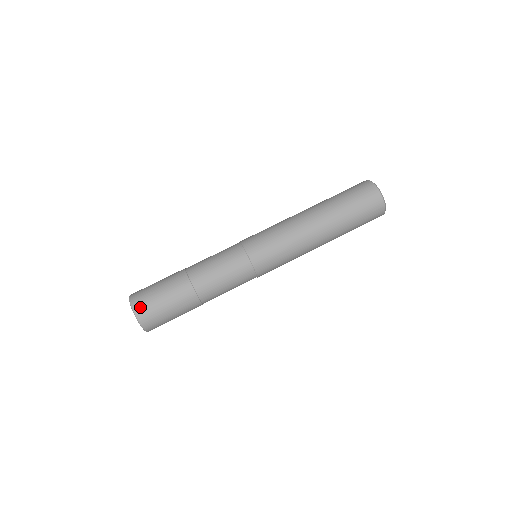
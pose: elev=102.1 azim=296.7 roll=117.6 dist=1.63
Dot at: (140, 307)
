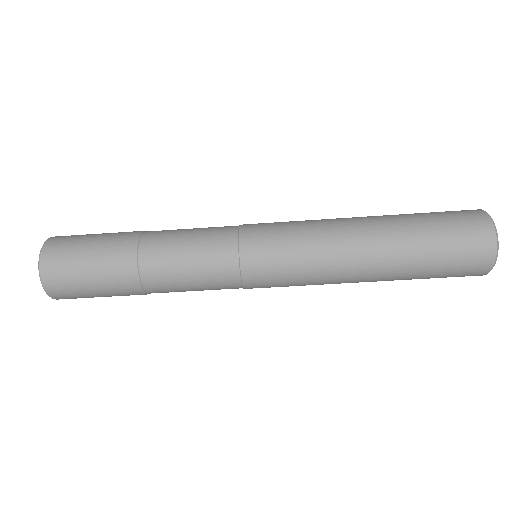
Dot at: (51, 258)
